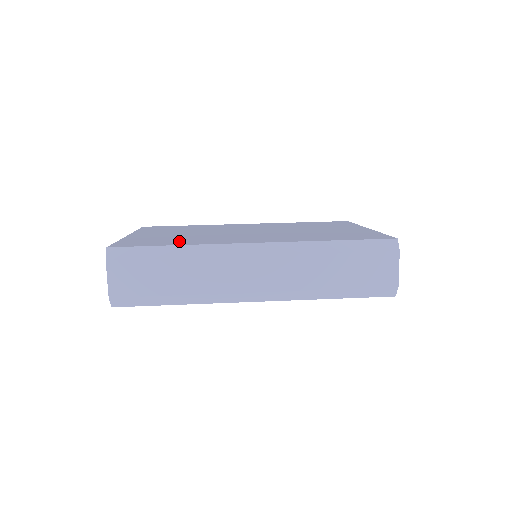
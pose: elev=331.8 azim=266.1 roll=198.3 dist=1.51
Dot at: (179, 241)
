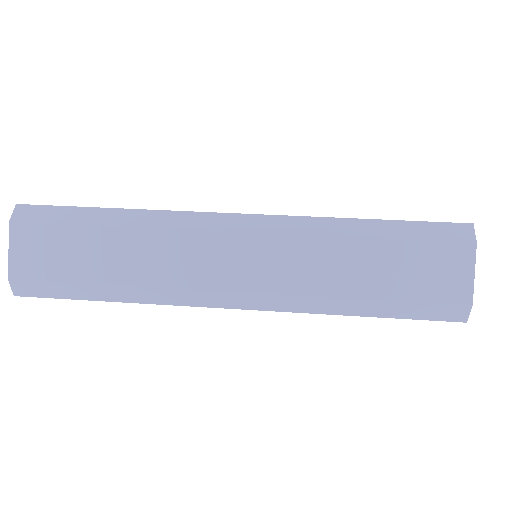
Dot at: occluded
